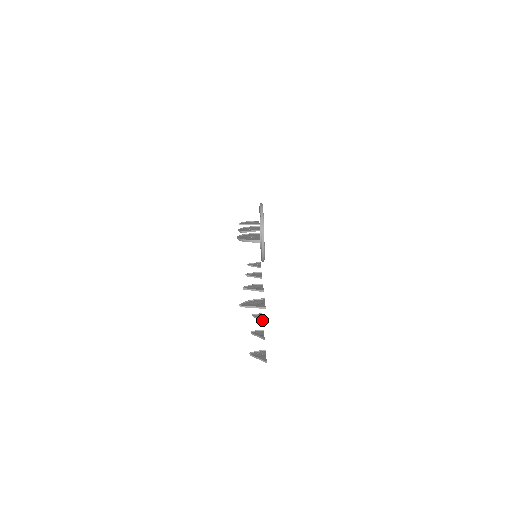
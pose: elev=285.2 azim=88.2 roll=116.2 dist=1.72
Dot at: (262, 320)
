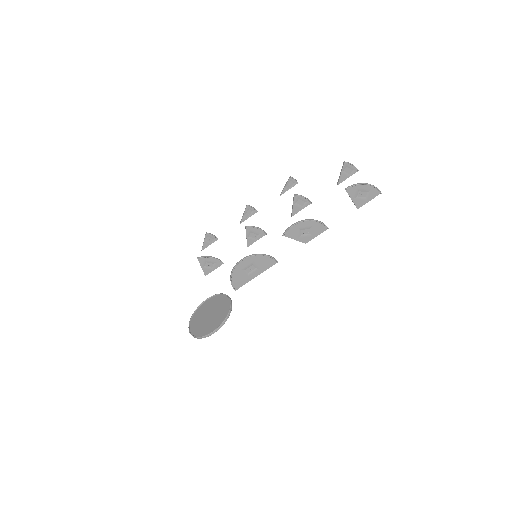
Dot at: occluded
